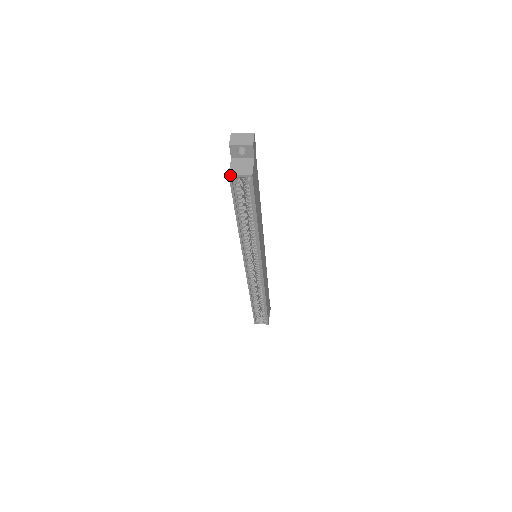
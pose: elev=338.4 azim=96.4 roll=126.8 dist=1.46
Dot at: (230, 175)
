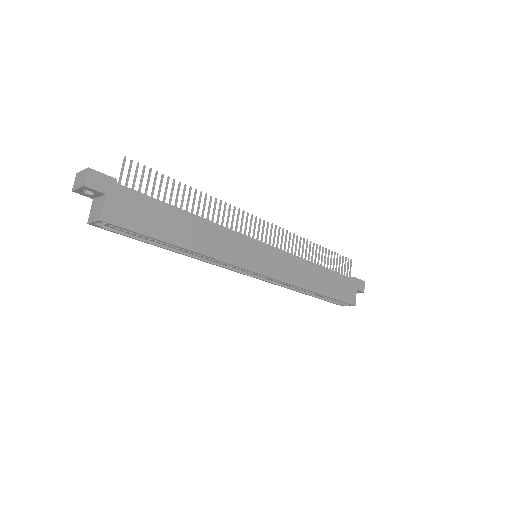
Dot at: (89, 224)
